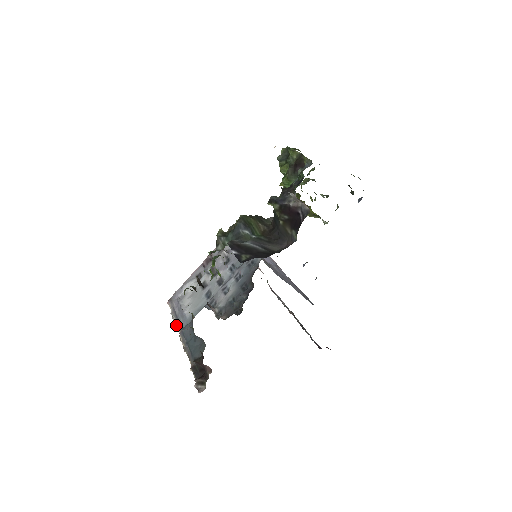
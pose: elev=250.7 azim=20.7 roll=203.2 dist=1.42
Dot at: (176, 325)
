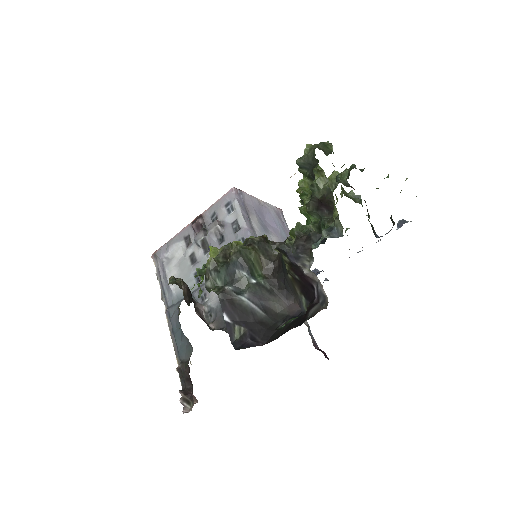
Dot at: occluded
